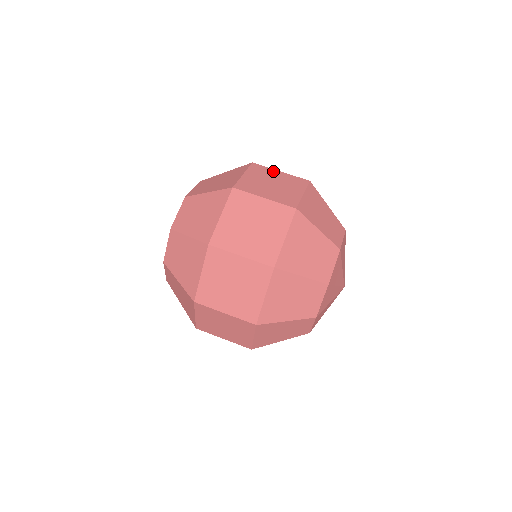
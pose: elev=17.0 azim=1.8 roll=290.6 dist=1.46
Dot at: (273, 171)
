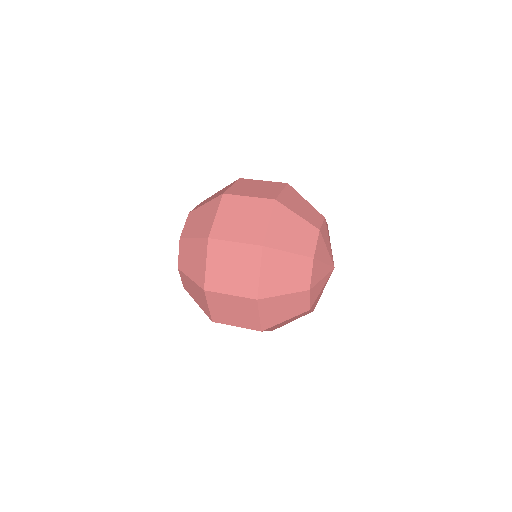
Dot at: (241, 199)
